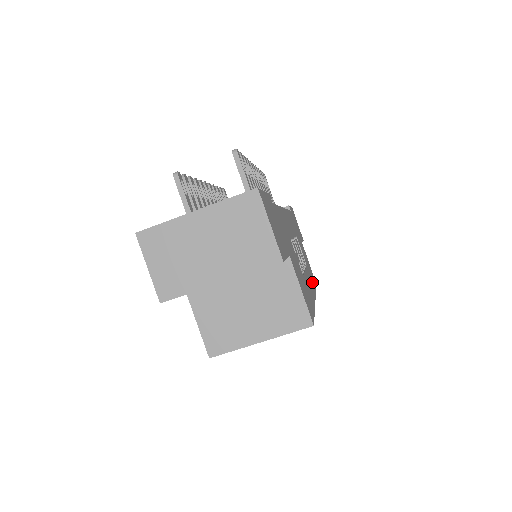
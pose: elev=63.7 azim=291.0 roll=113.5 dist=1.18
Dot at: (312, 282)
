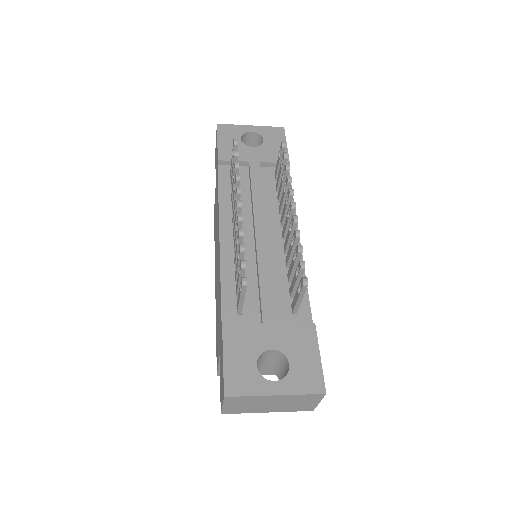
Dot at: occluded
